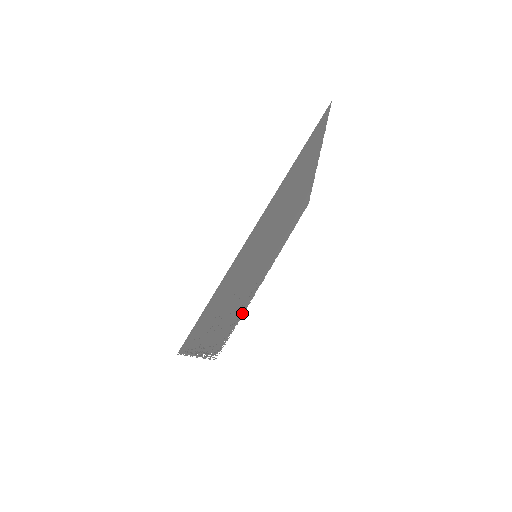
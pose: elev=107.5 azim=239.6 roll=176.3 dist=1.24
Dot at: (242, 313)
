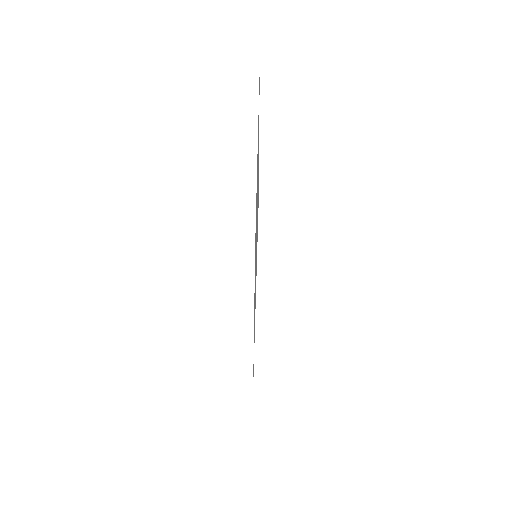
Dot at: occluded
